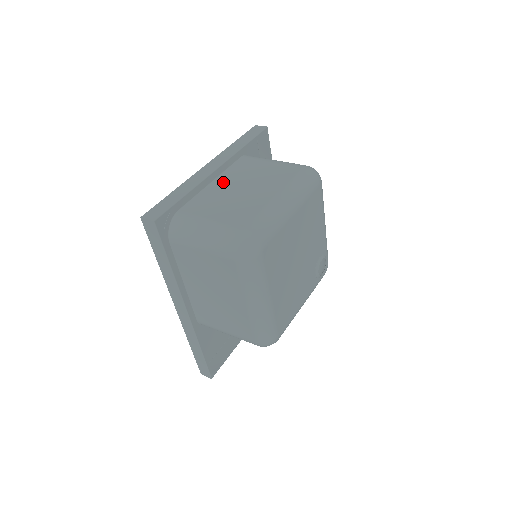
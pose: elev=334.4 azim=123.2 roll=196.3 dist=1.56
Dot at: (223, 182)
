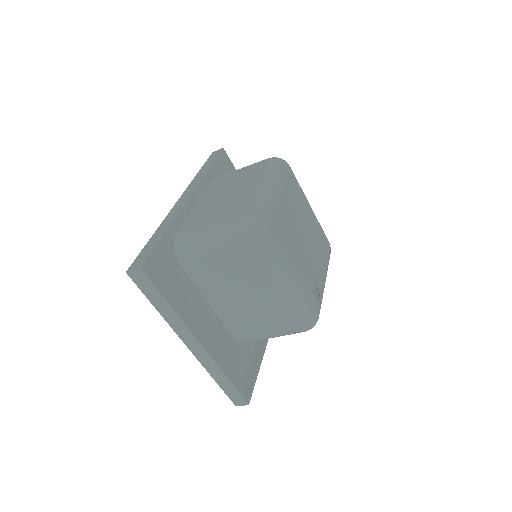
Dot at: occluded
